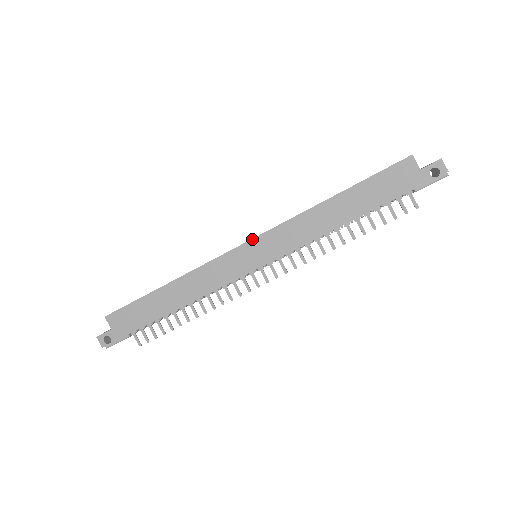
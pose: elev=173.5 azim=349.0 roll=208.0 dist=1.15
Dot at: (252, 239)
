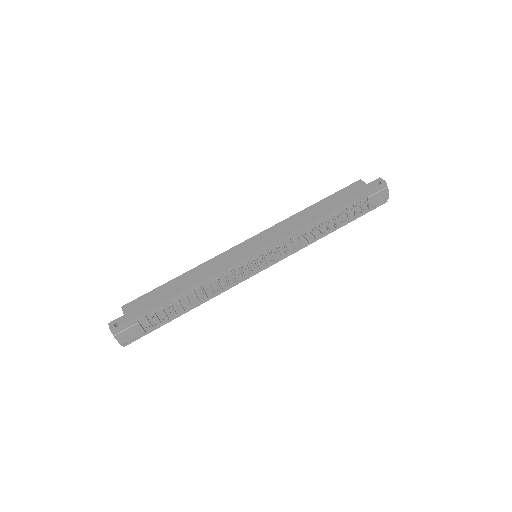
Dot at: (253, 237)
